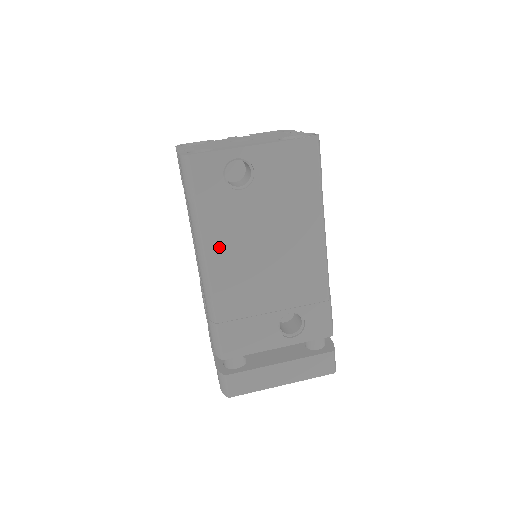
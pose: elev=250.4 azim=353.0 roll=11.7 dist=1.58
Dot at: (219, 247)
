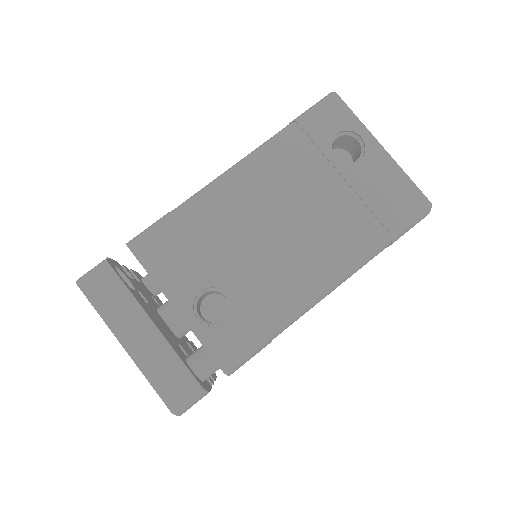
Dot at: (263, 169)
